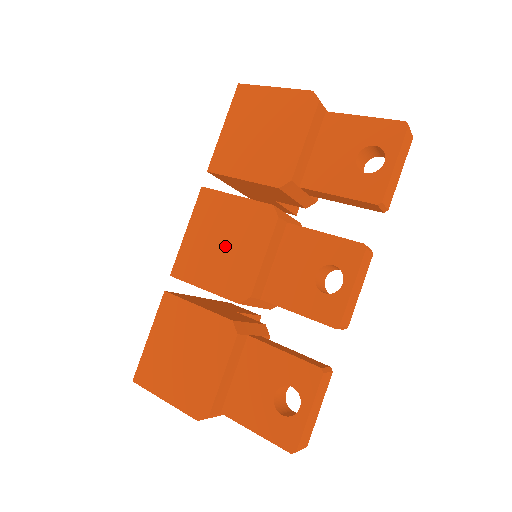
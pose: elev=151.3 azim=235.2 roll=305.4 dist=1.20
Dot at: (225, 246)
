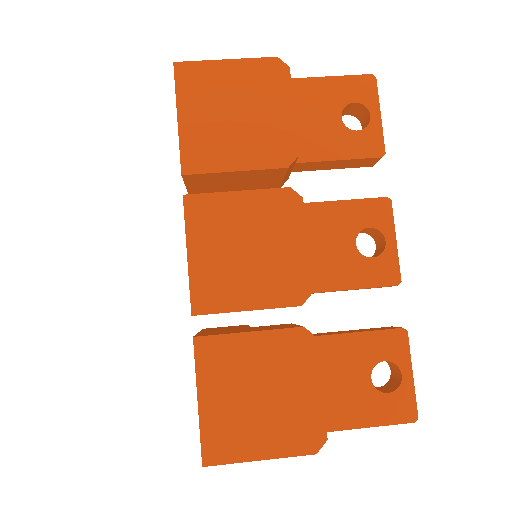
Dot at: (253, 251)
